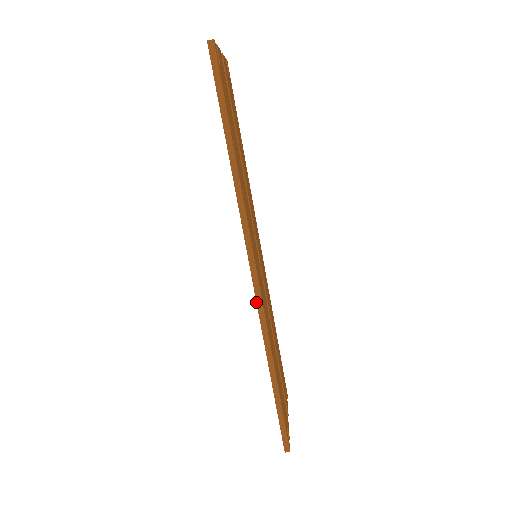
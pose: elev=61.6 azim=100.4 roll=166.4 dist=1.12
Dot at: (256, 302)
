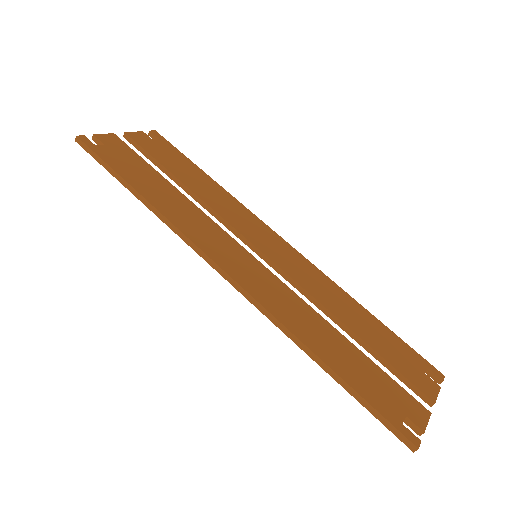
Dot at: (248, 300)
